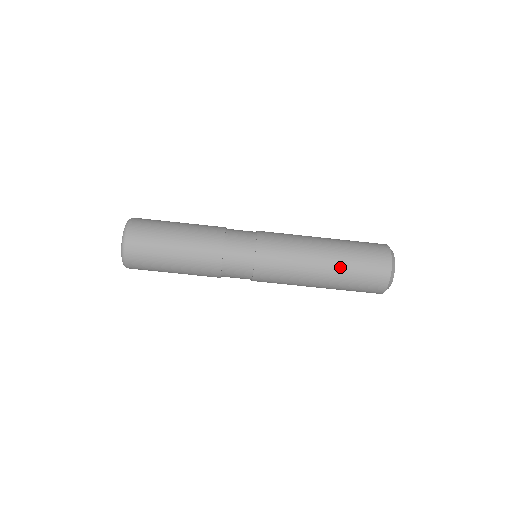
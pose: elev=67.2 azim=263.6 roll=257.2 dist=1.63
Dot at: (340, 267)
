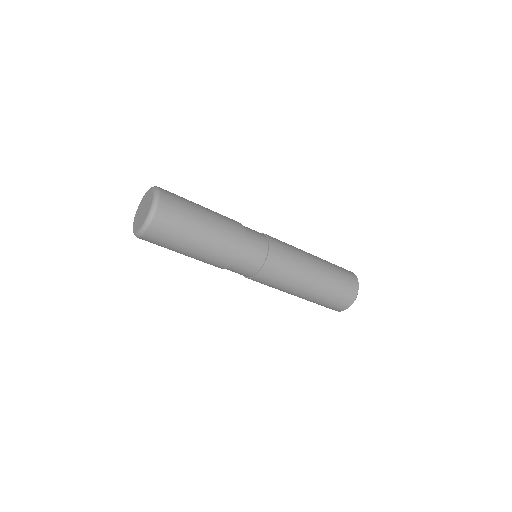
Dot at: occluded
